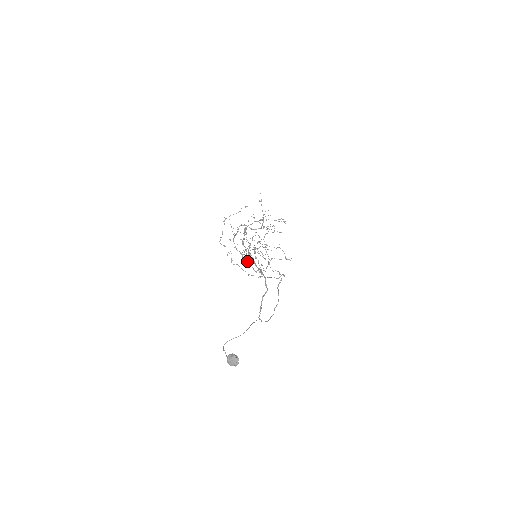
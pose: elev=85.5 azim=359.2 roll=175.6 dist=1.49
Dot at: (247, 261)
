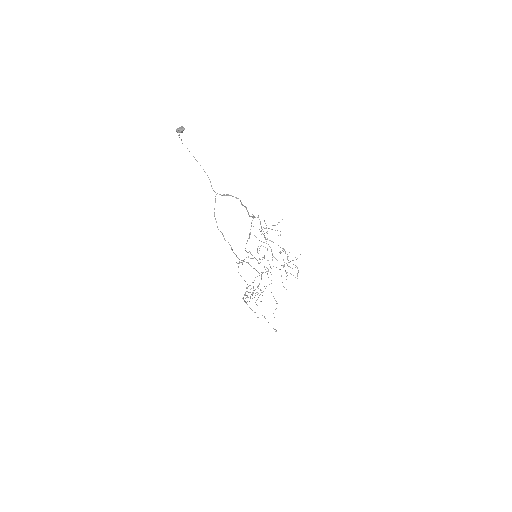
Dot at: occluded
